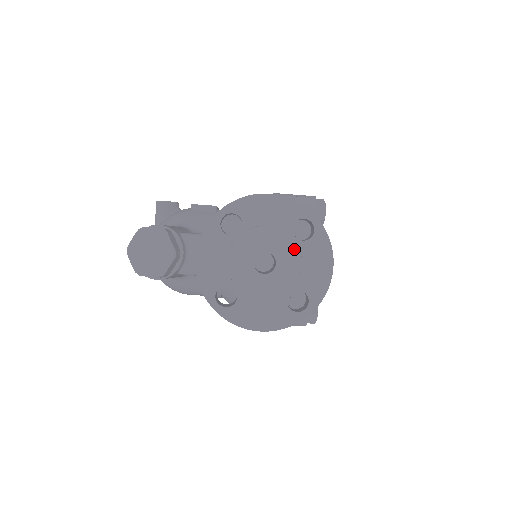
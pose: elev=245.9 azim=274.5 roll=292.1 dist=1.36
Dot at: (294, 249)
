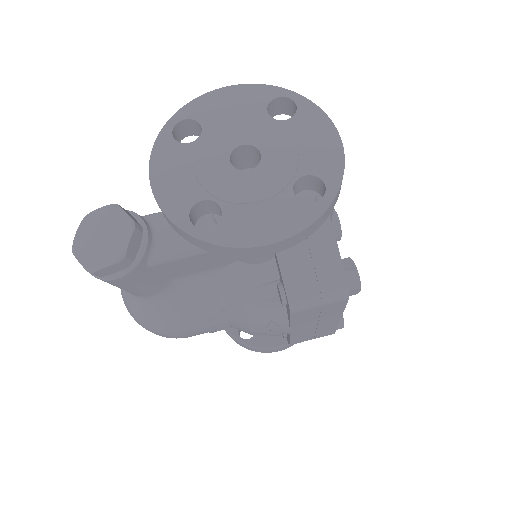
Dot at: (278, 131)
